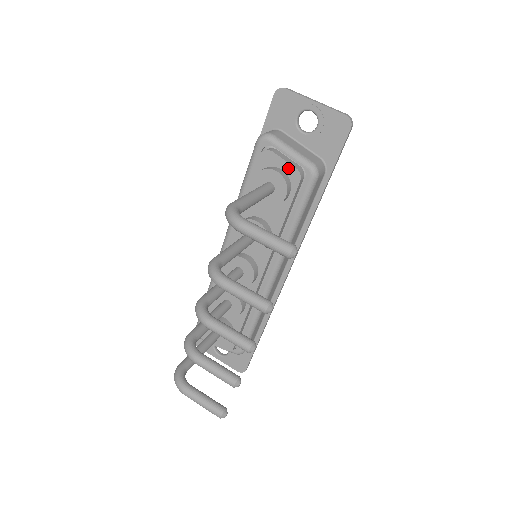
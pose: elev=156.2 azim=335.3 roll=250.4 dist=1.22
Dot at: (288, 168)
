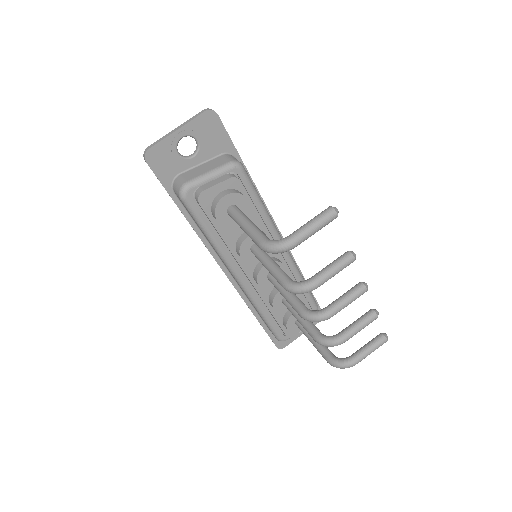
Dot at: (225, 185)
